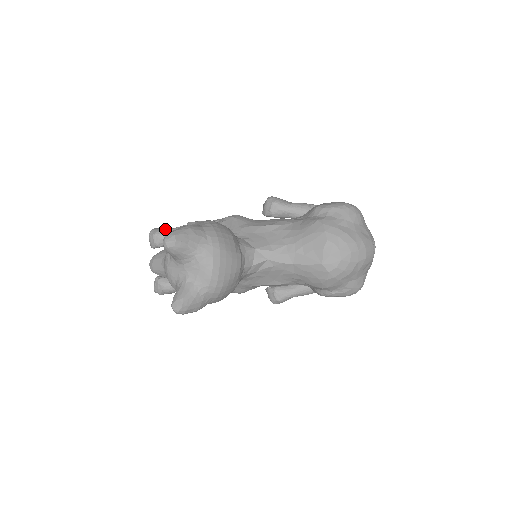
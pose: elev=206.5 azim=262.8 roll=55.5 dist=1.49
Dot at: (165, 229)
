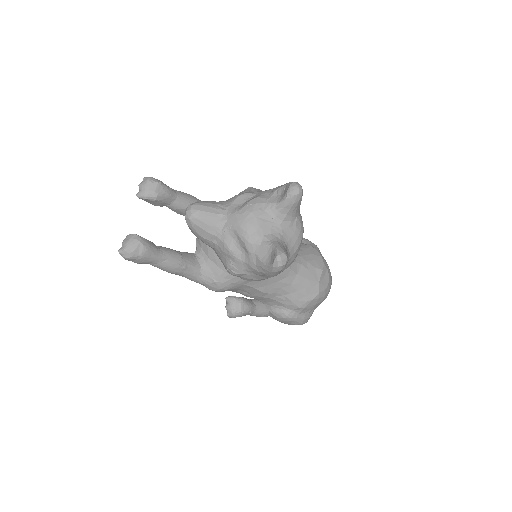
Dot at: occluded
